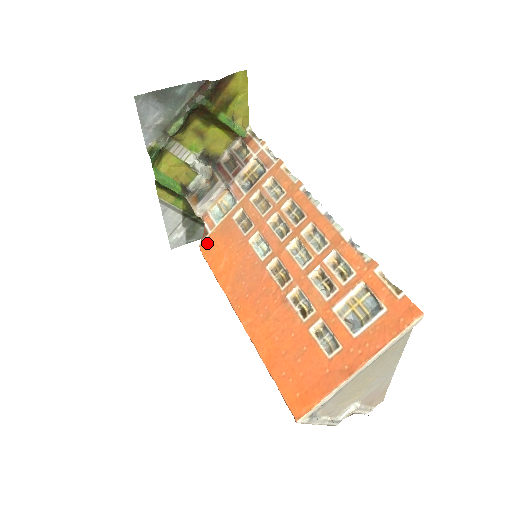
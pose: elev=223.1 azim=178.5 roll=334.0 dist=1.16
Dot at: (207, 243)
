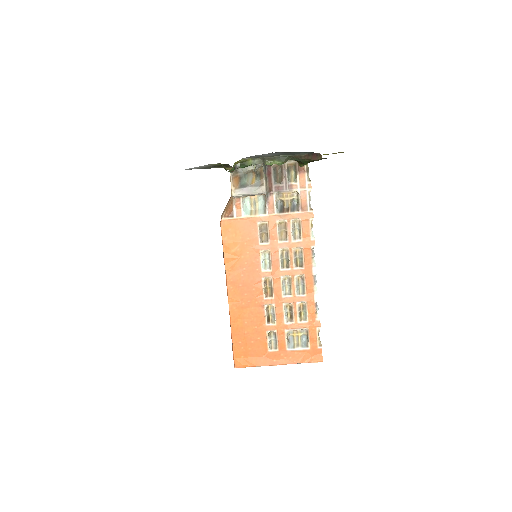
Dot at: (229, 224)
